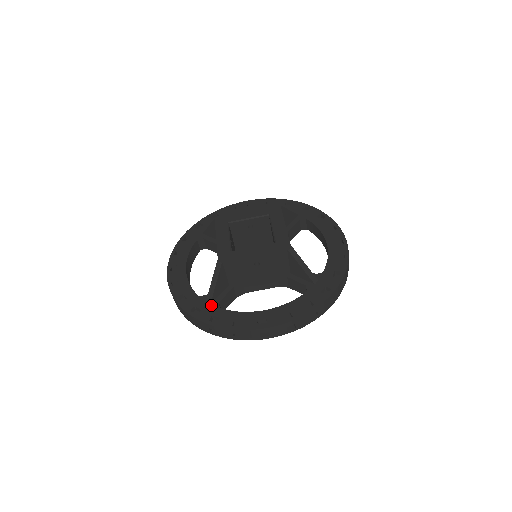
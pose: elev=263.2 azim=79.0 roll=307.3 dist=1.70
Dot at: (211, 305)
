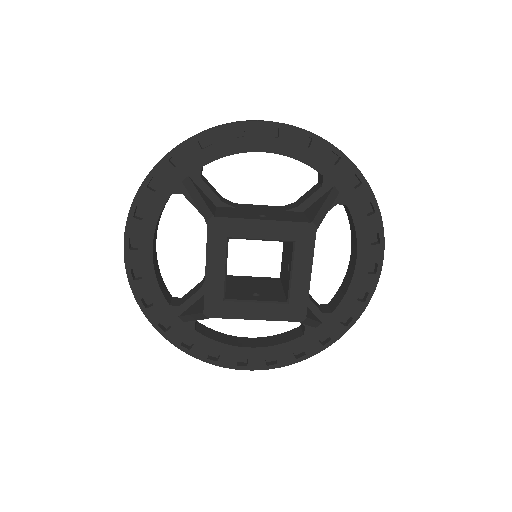
Dot at: (185, 324)
